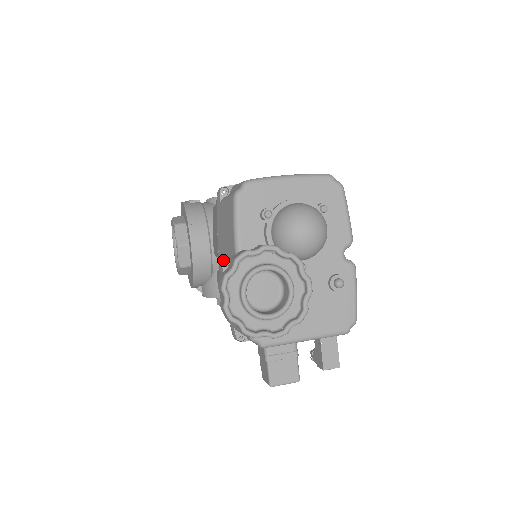
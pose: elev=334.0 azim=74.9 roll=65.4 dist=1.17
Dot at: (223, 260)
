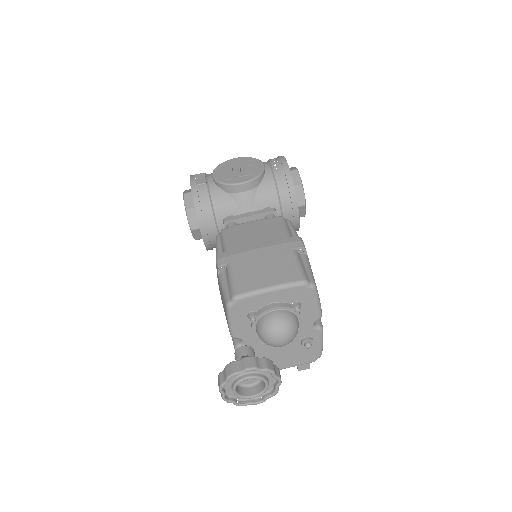
Dot at: occluded
